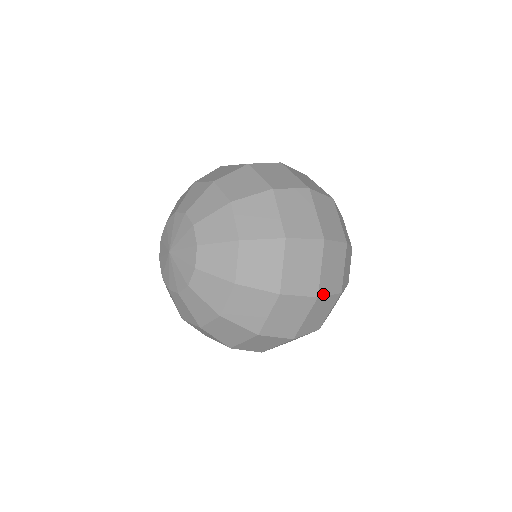
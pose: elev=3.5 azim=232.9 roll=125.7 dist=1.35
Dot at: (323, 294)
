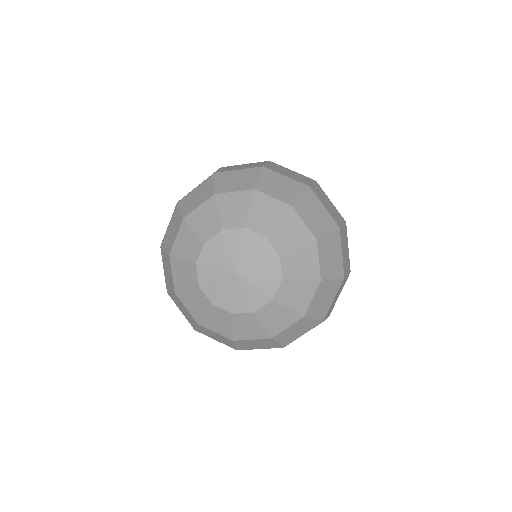
Dot at: occluded
